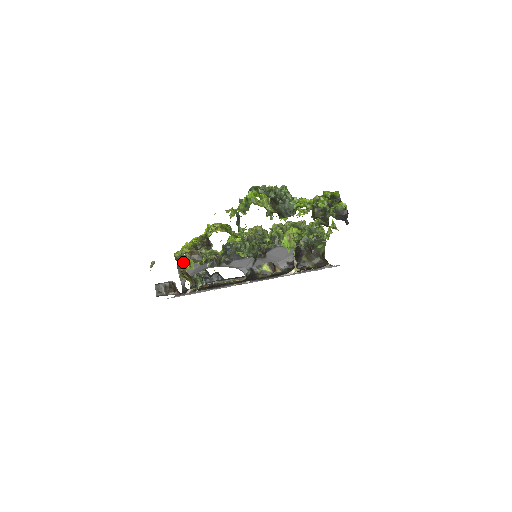
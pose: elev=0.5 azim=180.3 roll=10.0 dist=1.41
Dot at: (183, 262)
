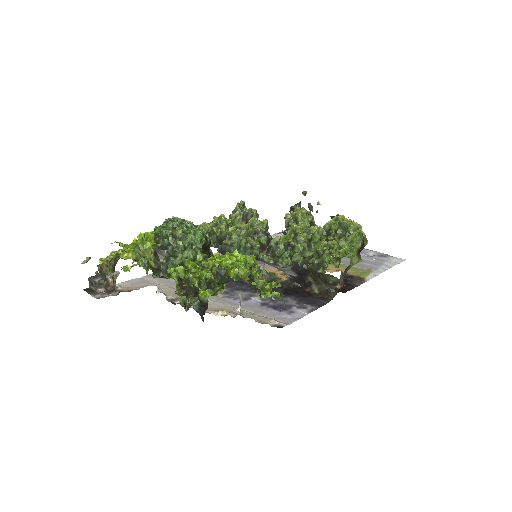
Dot at: (97, 272)
